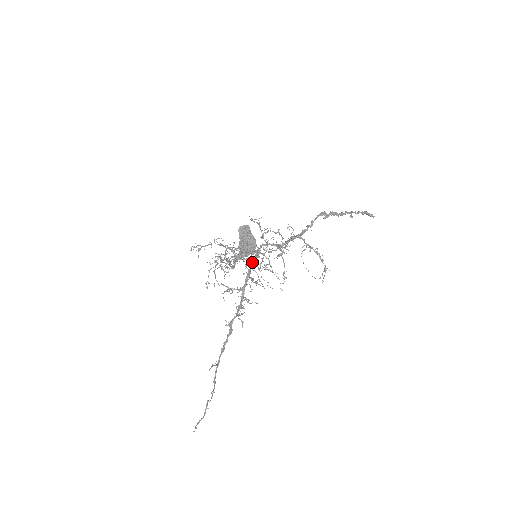
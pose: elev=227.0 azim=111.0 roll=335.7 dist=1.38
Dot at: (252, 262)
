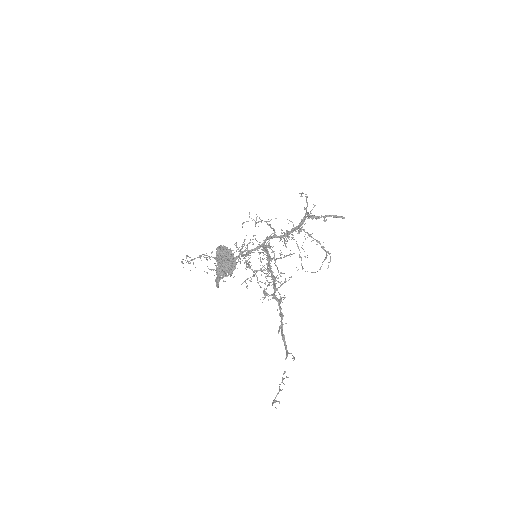
Dot at: (266, 249)
